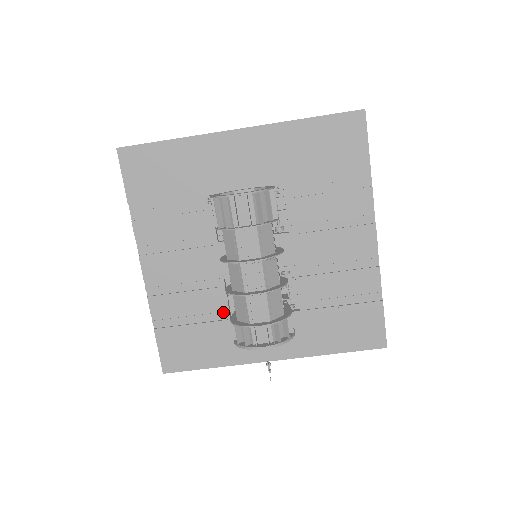
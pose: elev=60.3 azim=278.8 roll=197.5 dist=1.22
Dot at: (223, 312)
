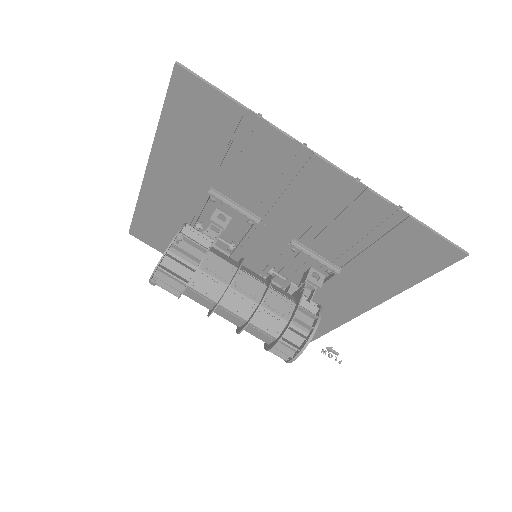
Dot at: occluded
